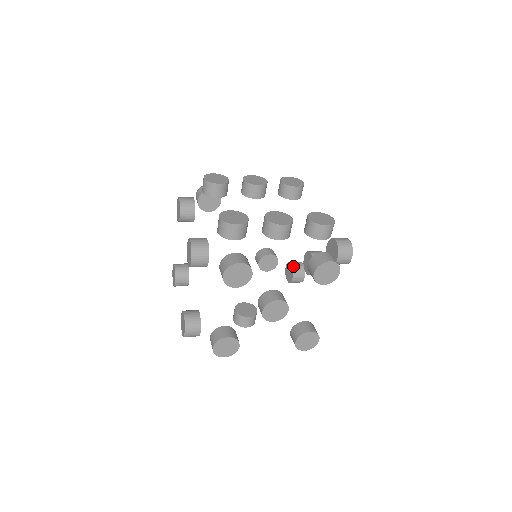
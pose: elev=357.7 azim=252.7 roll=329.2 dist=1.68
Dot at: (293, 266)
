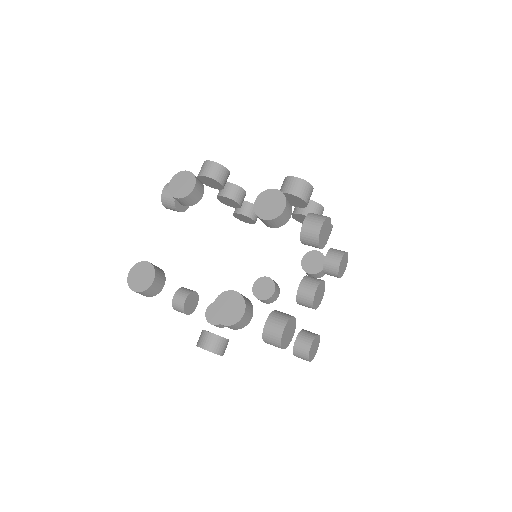
Dot at: occluded
